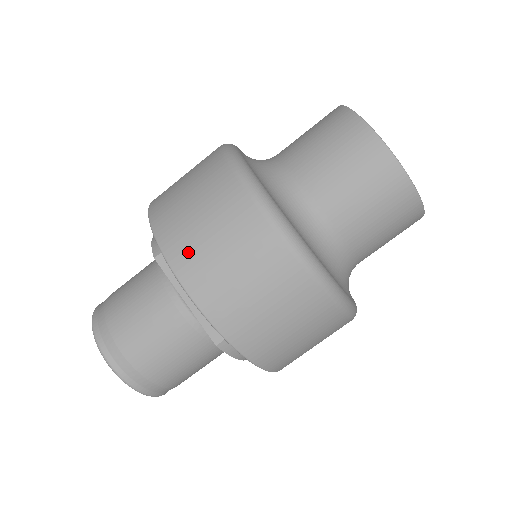
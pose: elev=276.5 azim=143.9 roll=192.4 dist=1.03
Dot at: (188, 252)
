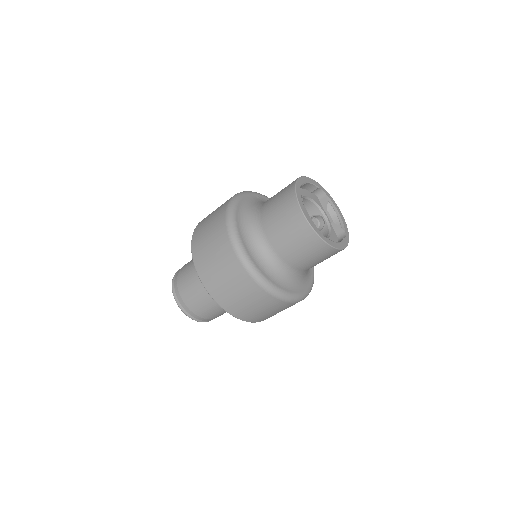
Dot at: (200, 253)
